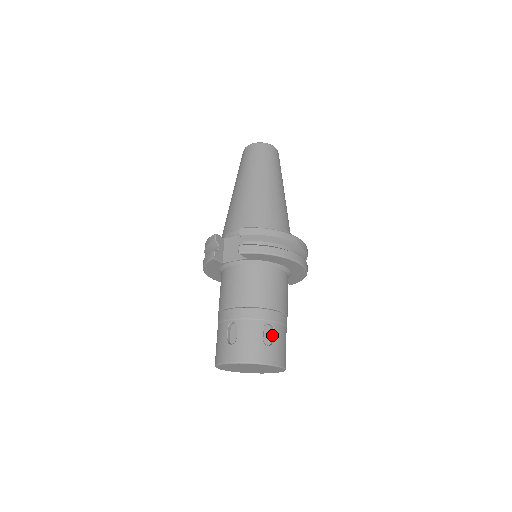
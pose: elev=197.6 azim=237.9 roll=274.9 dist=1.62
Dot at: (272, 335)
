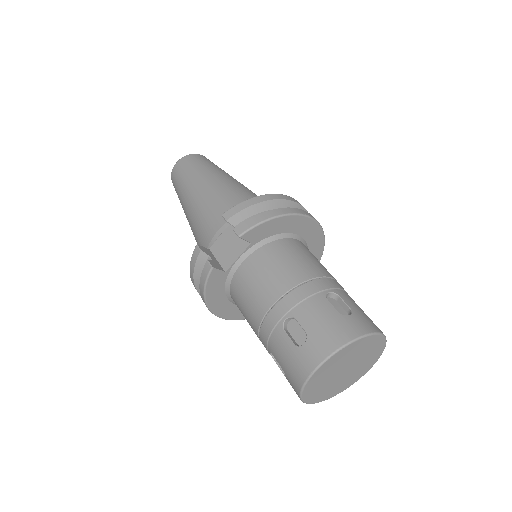
Dot at: (343, 304)
